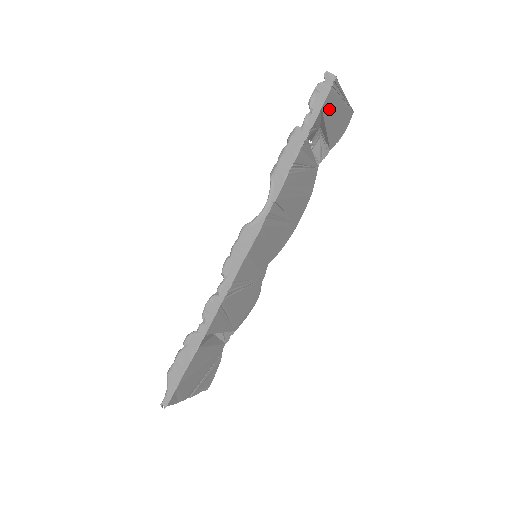
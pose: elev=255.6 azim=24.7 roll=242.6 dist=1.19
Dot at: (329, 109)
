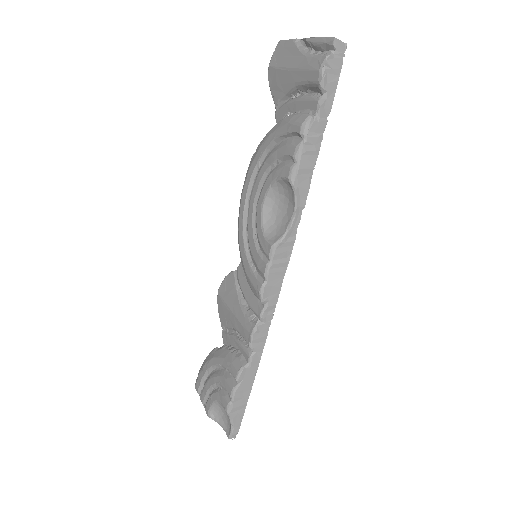
Dot at: occluded
